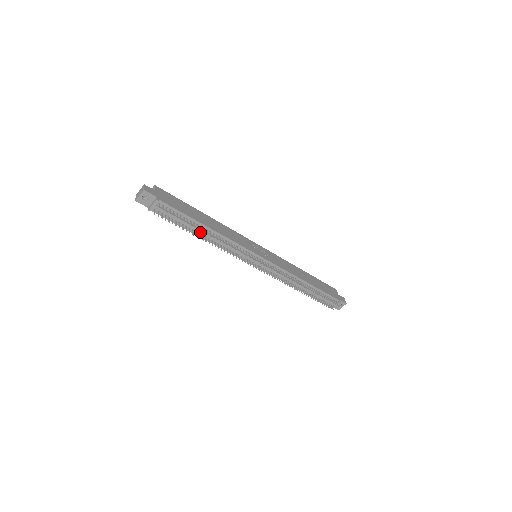
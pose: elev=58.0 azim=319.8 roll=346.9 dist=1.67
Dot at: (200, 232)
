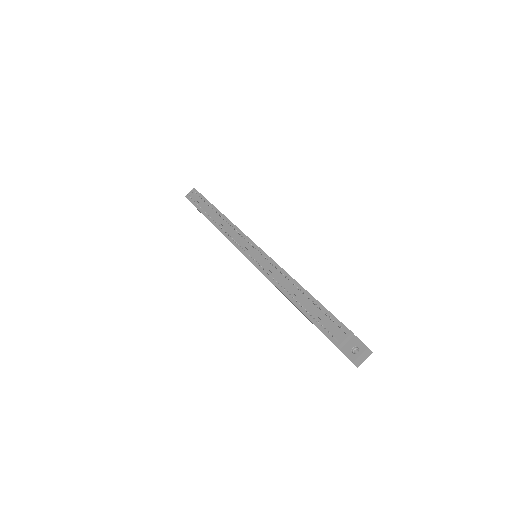
Dot at: (212, 215)
